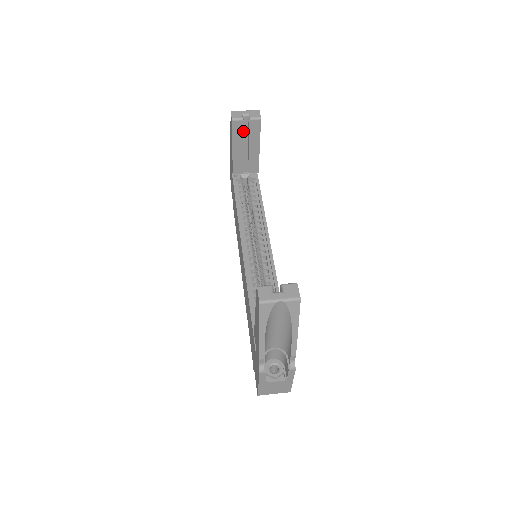
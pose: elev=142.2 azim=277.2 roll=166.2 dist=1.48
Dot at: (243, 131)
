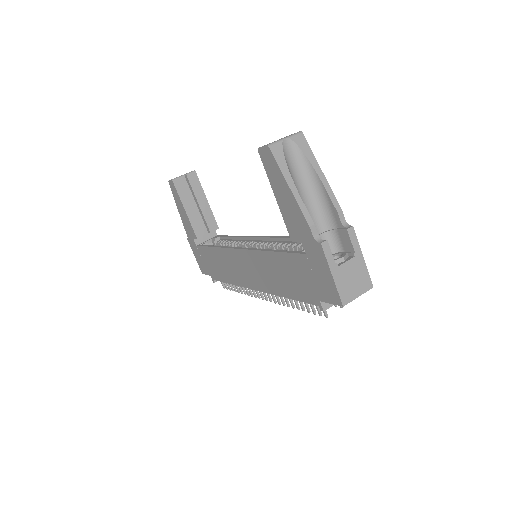
Dot at: (186, 188)
